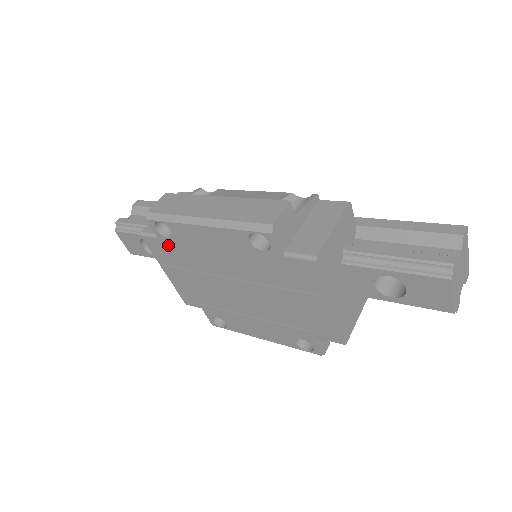
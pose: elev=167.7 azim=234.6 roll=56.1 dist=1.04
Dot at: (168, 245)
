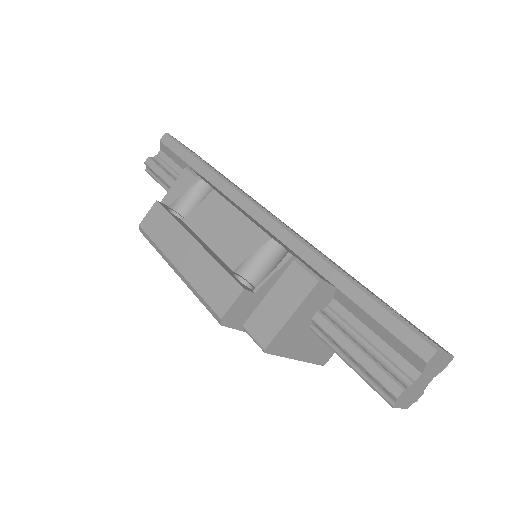
Dot at: occluded
